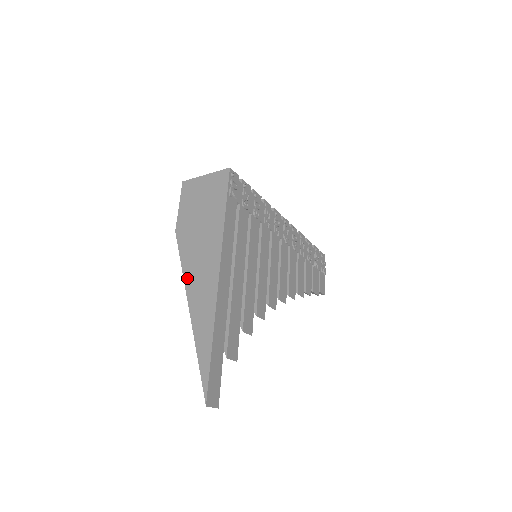
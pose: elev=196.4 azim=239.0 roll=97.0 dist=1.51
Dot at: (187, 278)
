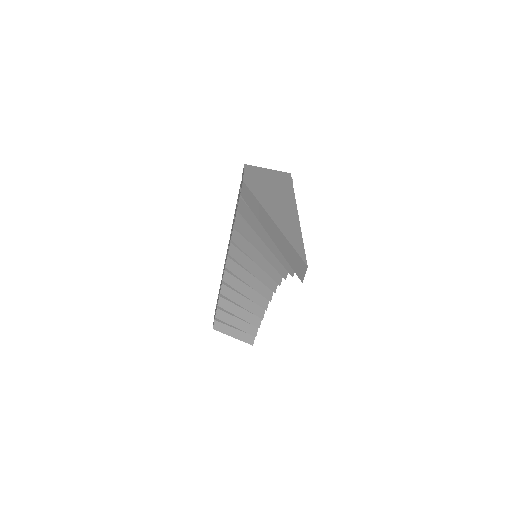
Dot at: (264, 203)
